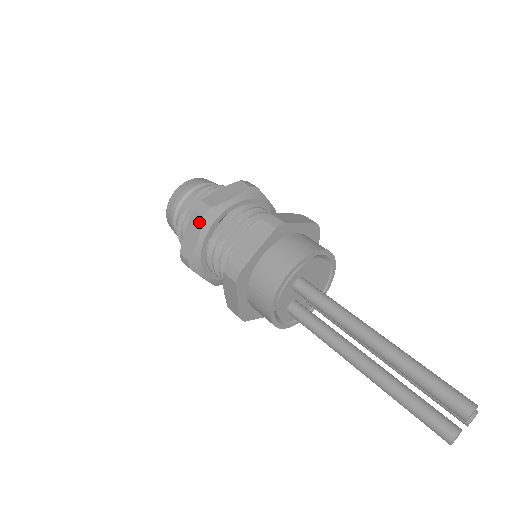
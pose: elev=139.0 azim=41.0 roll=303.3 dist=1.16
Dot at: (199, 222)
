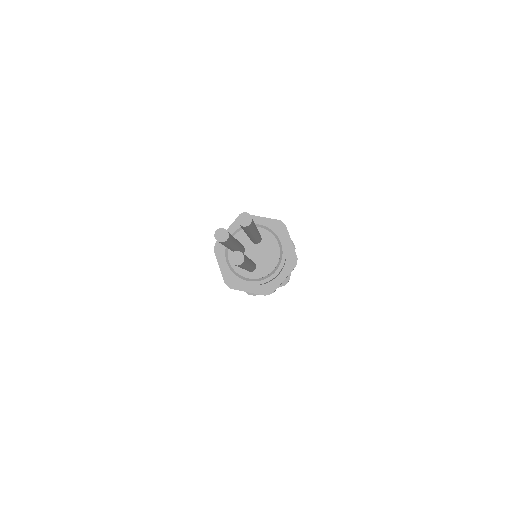
Dot at: occluded
